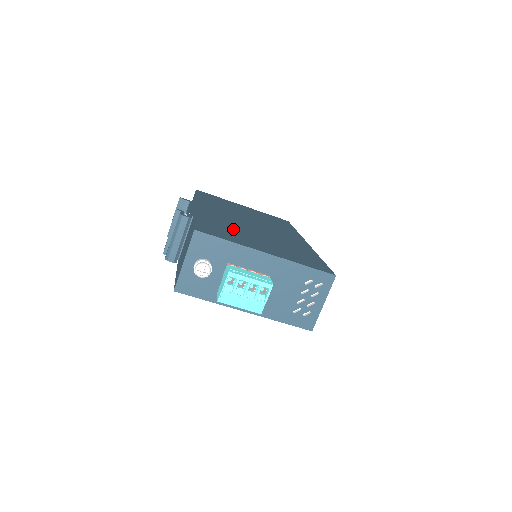
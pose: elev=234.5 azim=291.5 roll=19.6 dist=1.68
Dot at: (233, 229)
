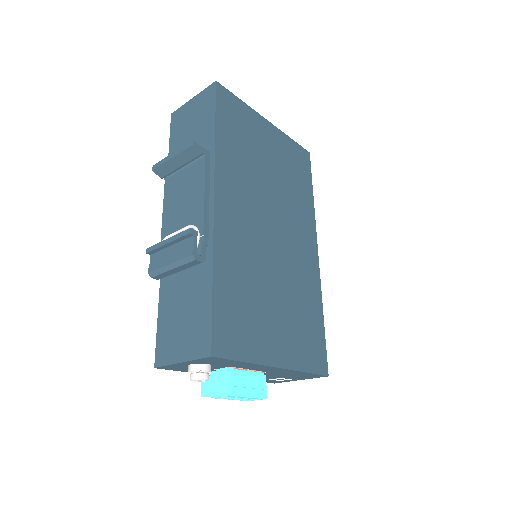
Dot at: (251, 291)
